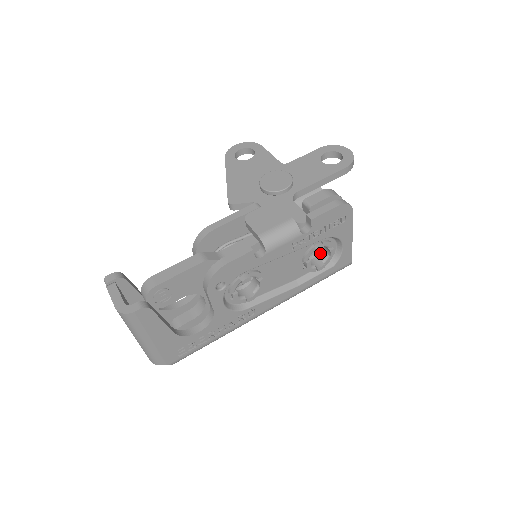
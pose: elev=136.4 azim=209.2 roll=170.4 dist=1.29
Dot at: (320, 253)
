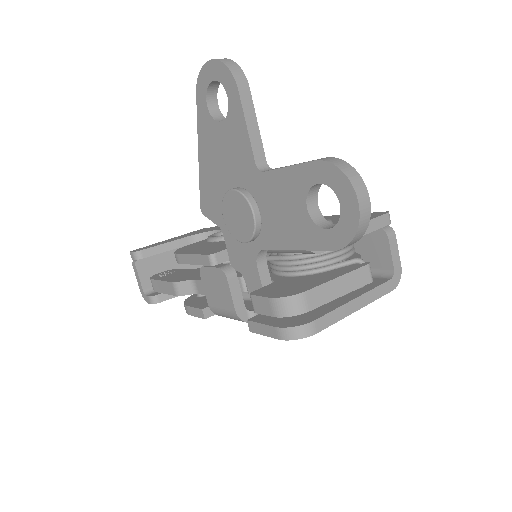
Dot at: occluded
